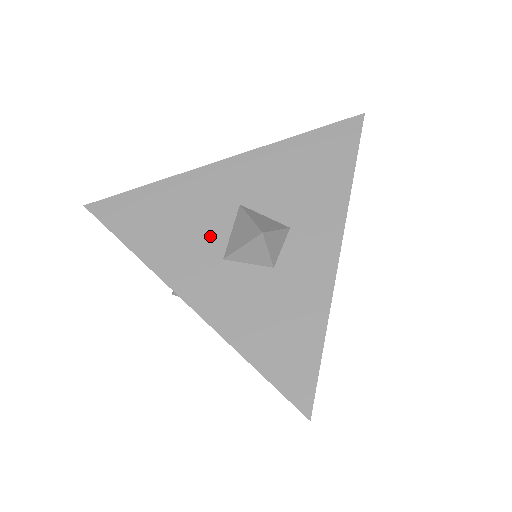
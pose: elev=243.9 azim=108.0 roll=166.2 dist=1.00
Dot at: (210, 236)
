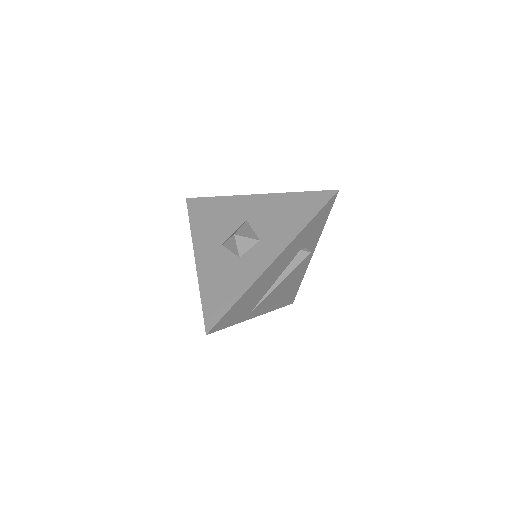
Dot at: (224, 231)
